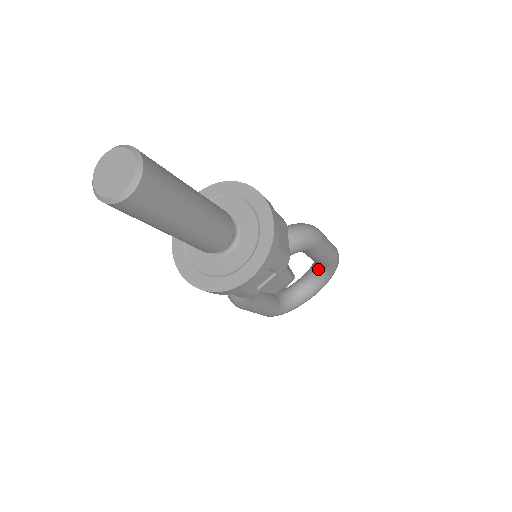
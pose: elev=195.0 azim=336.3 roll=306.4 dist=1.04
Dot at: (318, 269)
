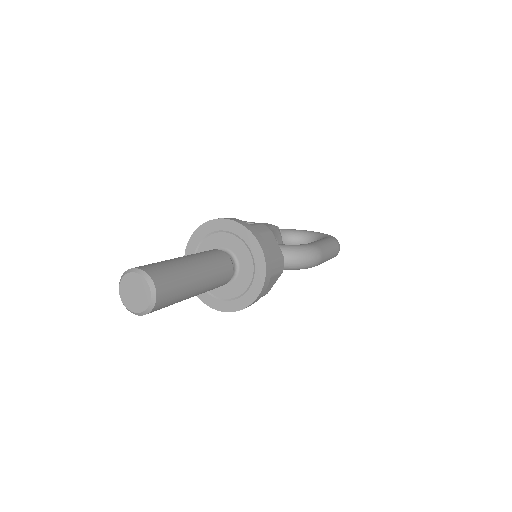
Dot at: occluded
